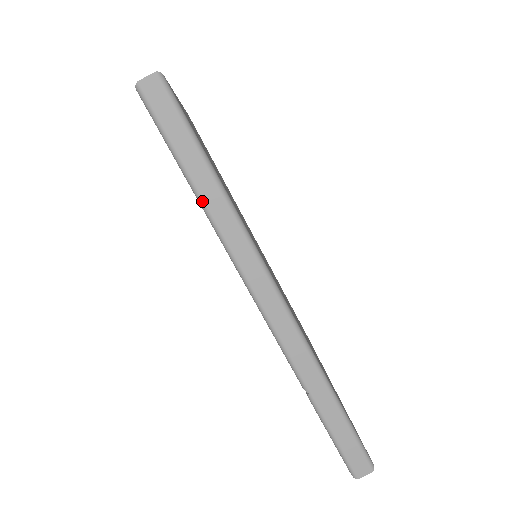
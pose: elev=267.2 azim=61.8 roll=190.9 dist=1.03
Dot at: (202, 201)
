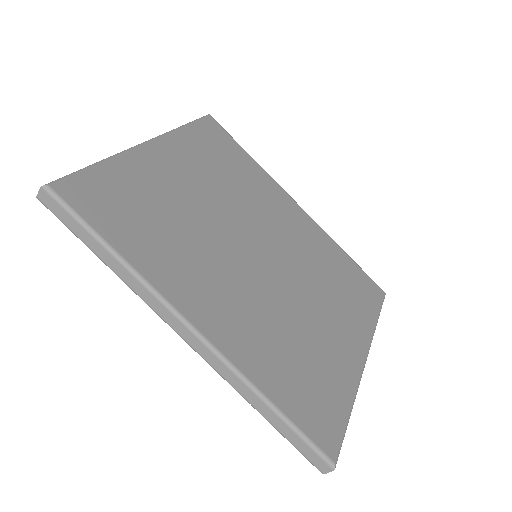
Dot at: (111, 269)
